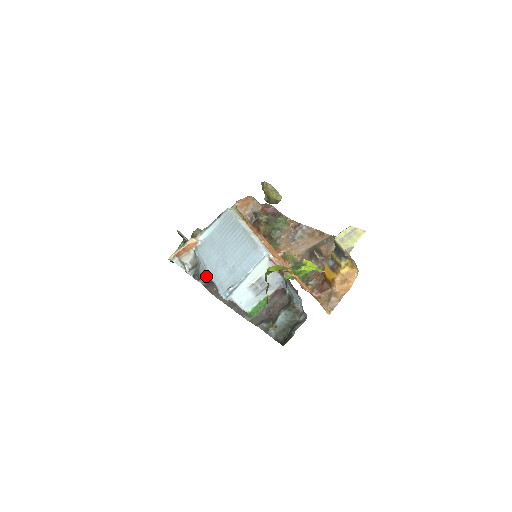
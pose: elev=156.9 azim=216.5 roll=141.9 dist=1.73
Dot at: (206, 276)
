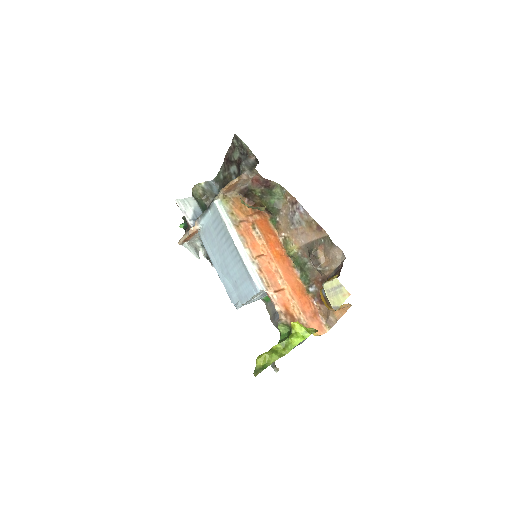
Dot at: occluded
